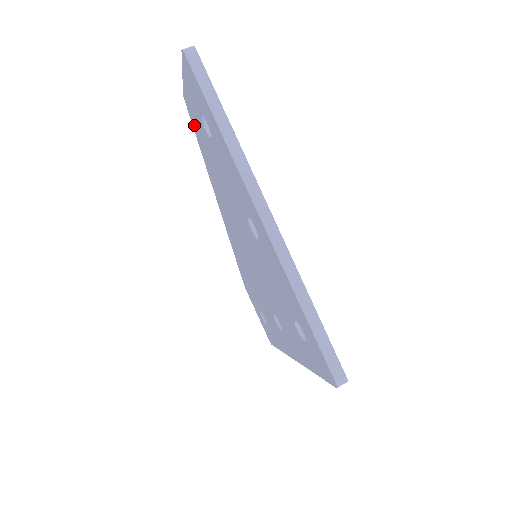
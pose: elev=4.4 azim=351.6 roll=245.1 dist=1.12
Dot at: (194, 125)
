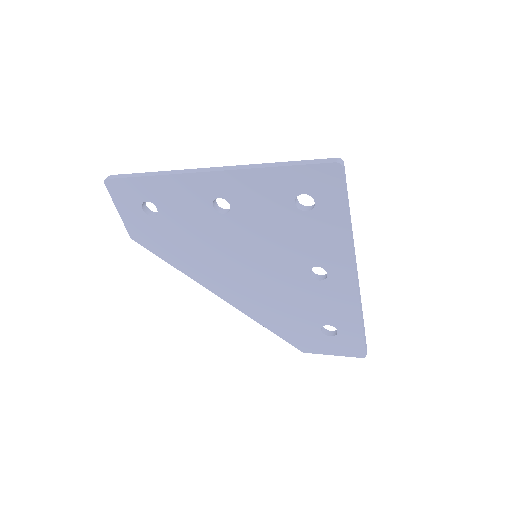
Dot at: (150, 246)
